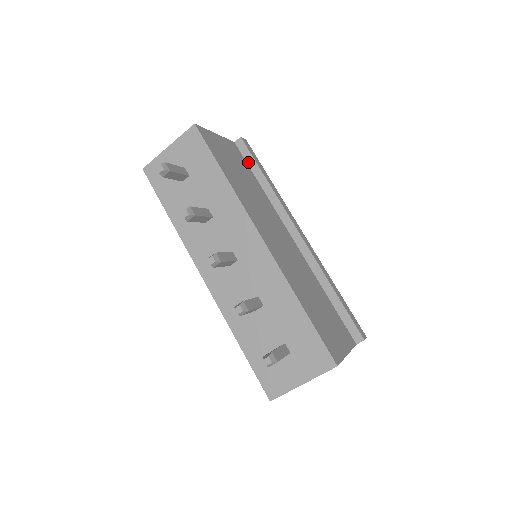
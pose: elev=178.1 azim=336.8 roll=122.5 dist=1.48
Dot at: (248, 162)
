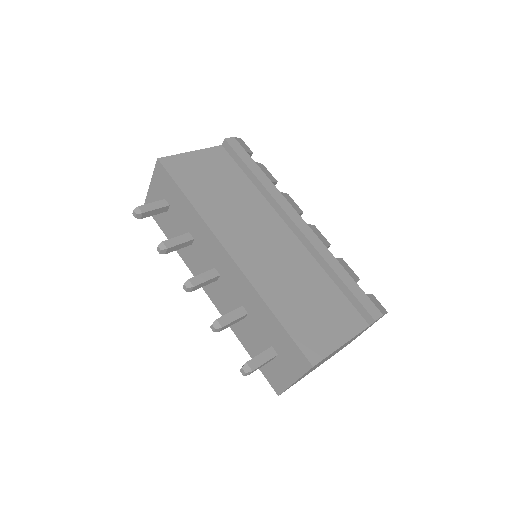
Dot at: (236, 162)
